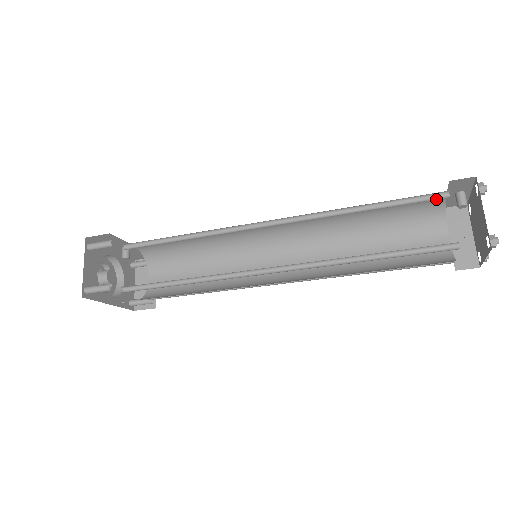
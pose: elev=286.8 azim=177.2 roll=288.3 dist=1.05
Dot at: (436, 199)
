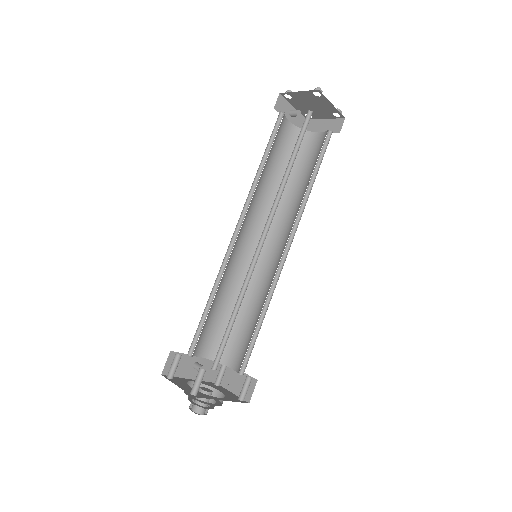
Dot at: occluded
